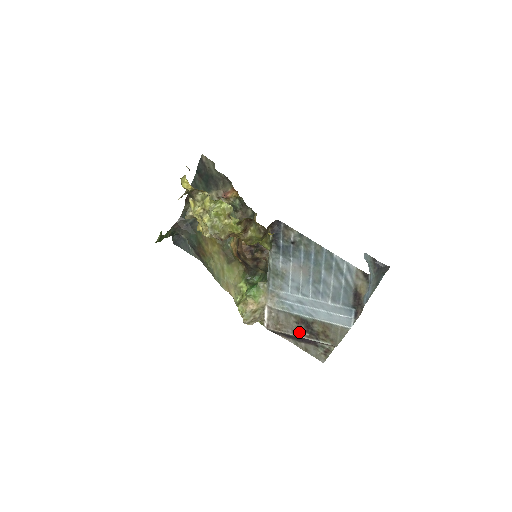
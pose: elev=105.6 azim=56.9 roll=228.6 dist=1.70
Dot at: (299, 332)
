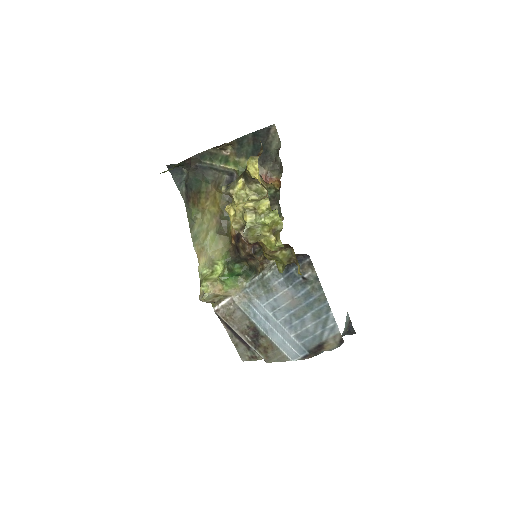
Dot at: (244, 333)
